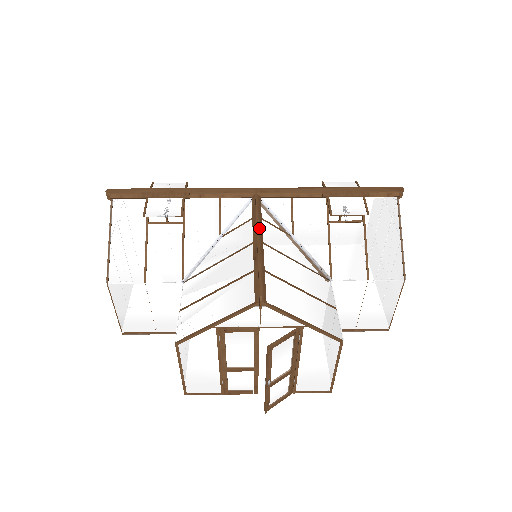
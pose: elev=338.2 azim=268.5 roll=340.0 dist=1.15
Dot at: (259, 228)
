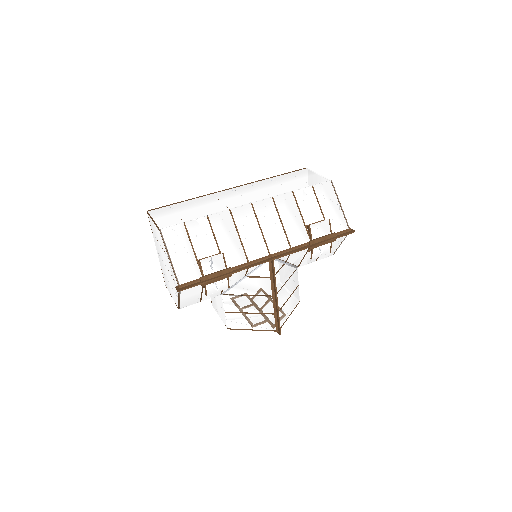
Dot at: (275, 289)
